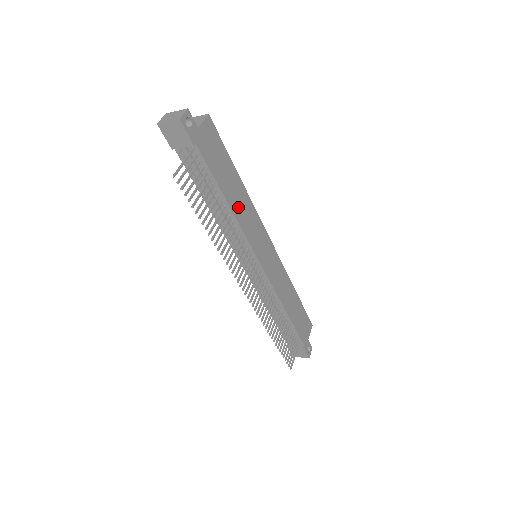
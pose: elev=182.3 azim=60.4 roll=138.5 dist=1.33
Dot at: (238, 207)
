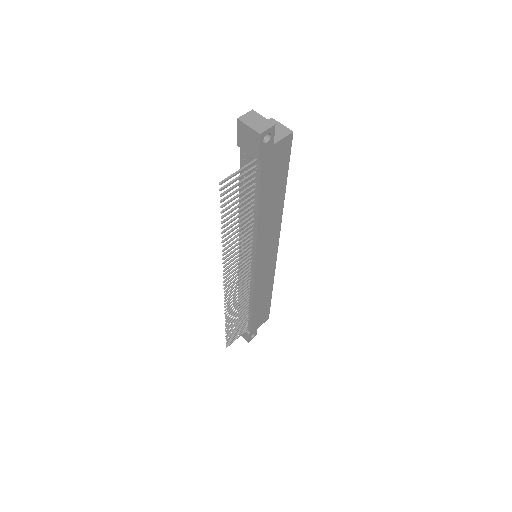
Dot at: (266, 219)
